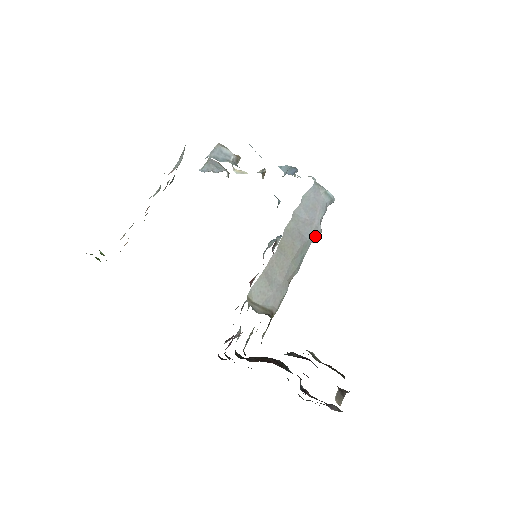
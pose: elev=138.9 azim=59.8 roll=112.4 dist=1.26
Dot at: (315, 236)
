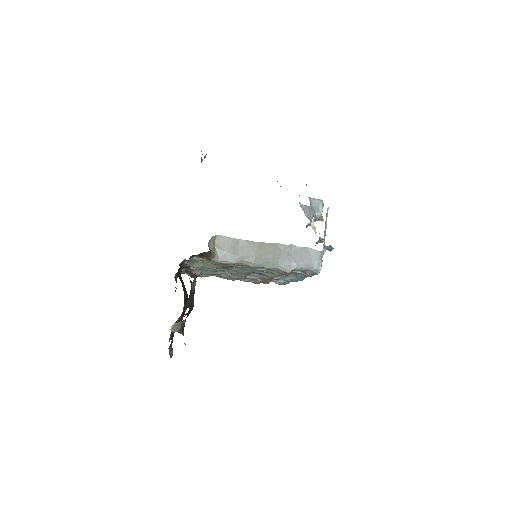
Dot at: (284, 268)
